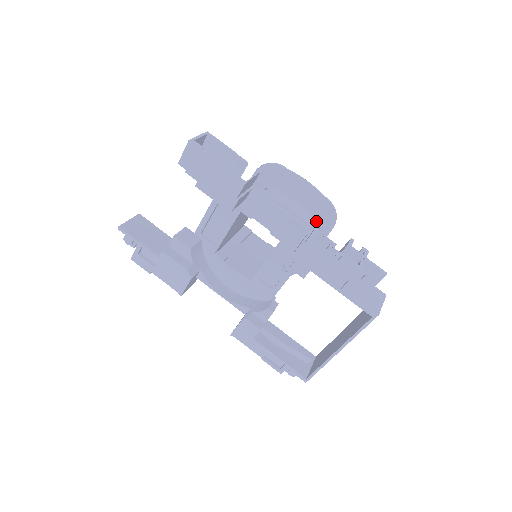
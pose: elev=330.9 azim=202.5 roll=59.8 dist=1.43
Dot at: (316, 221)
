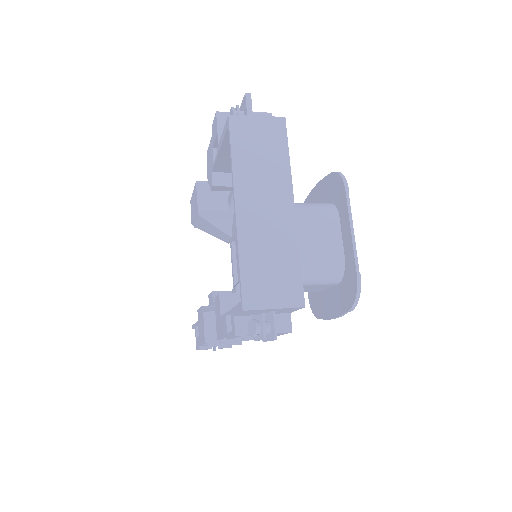
Dot at: (336, 202)
